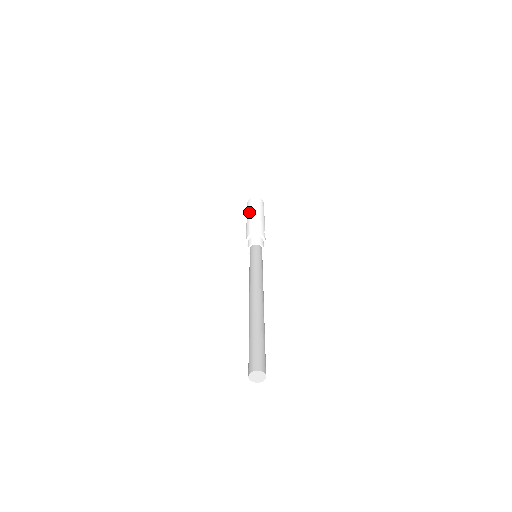
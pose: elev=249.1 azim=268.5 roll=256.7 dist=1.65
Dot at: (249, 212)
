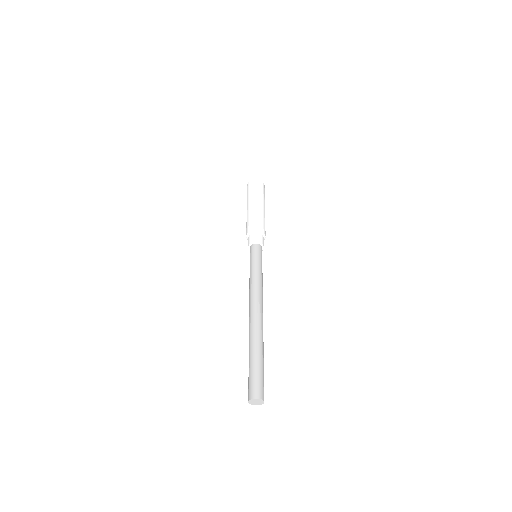
Dot at: (251, 199)
